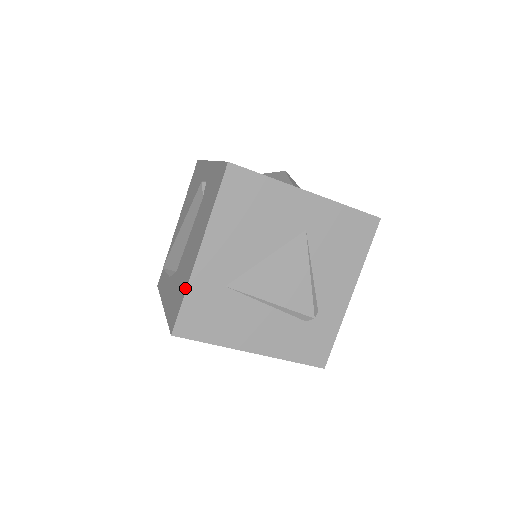
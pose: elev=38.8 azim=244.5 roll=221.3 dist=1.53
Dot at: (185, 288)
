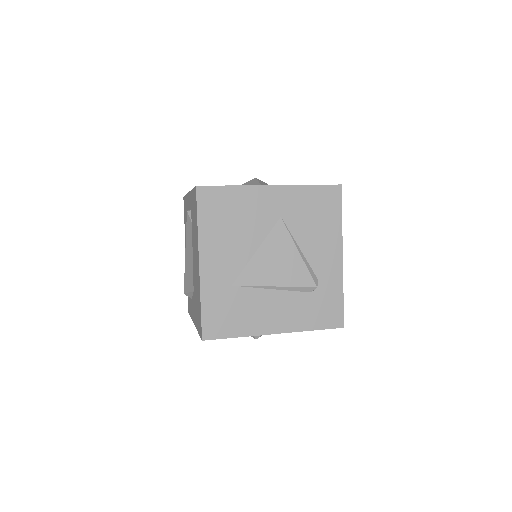
Dot at: (199, 298)
